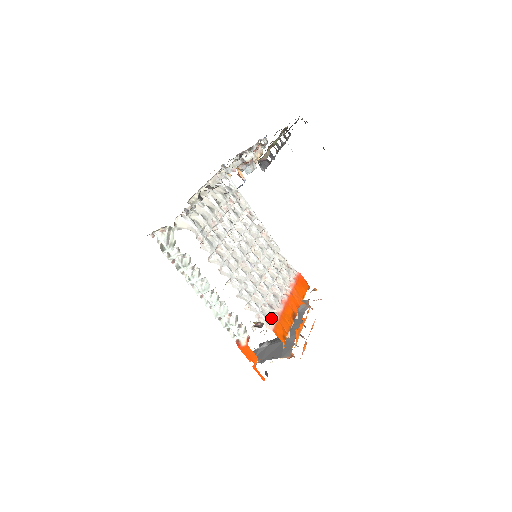
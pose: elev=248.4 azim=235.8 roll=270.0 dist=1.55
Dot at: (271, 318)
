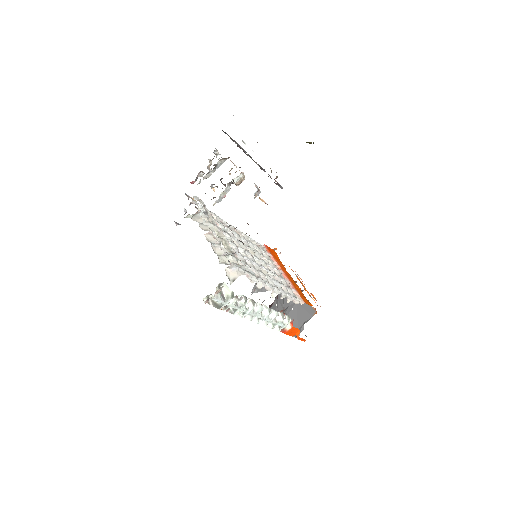
Dot at: (295, 295)
